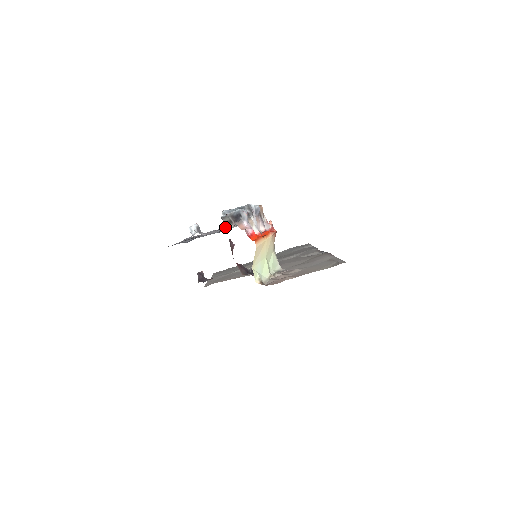
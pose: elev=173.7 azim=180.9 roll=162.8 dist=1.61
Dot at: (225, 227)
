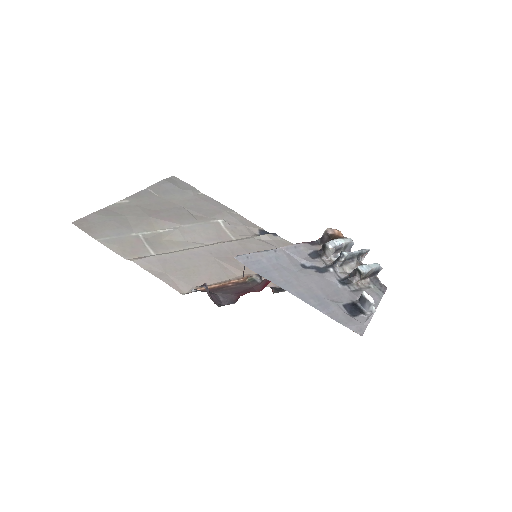
Dot at: (357, 281)
